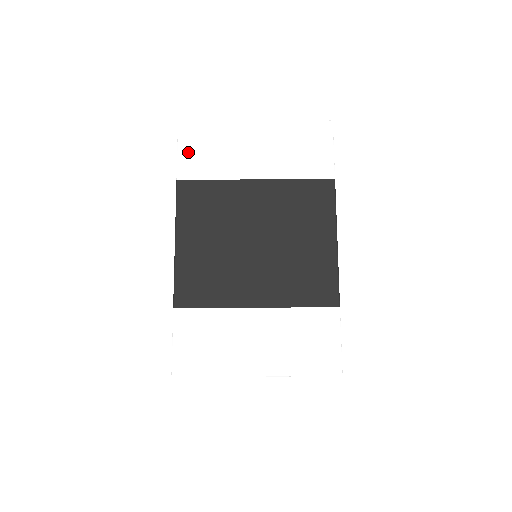
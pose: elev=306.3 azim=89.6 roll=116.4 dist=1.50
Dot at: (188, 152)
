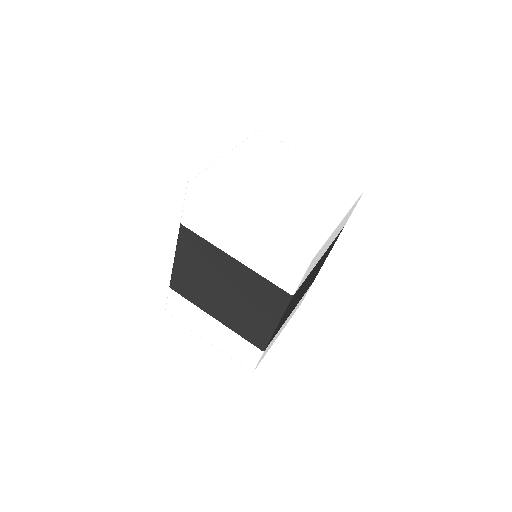
Dot at: (191, 210)
